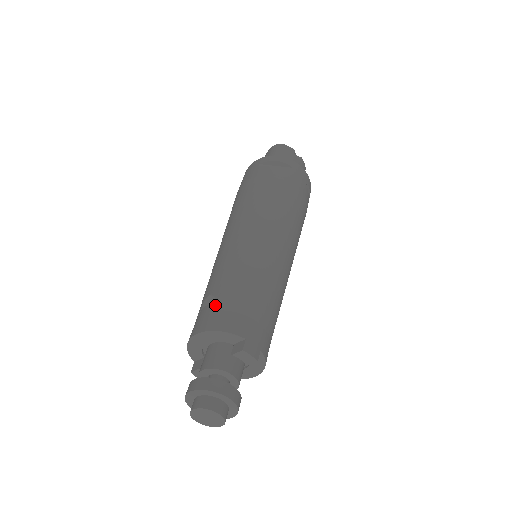
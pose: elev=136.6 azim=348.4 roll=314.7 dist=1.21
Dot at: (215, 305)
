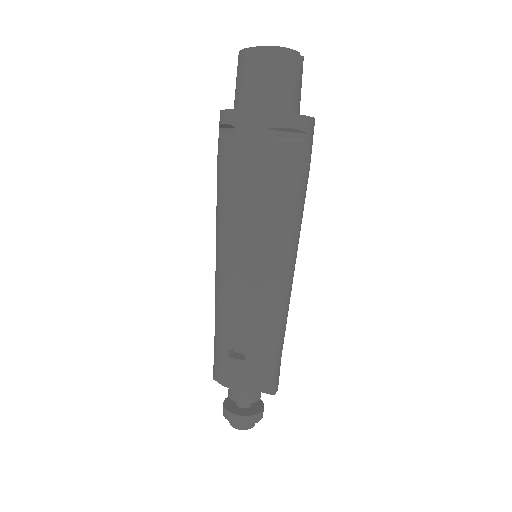
Dot at: (248, 366)
